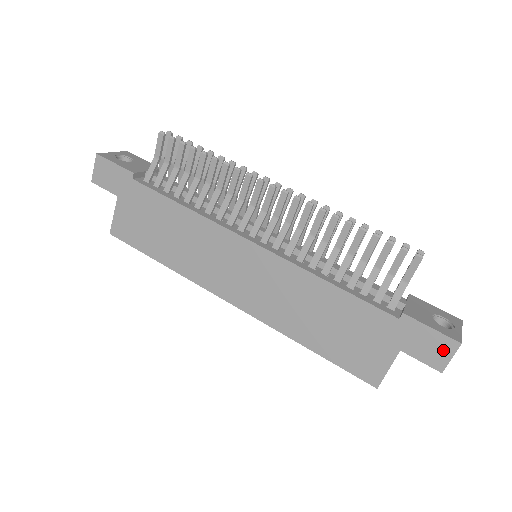
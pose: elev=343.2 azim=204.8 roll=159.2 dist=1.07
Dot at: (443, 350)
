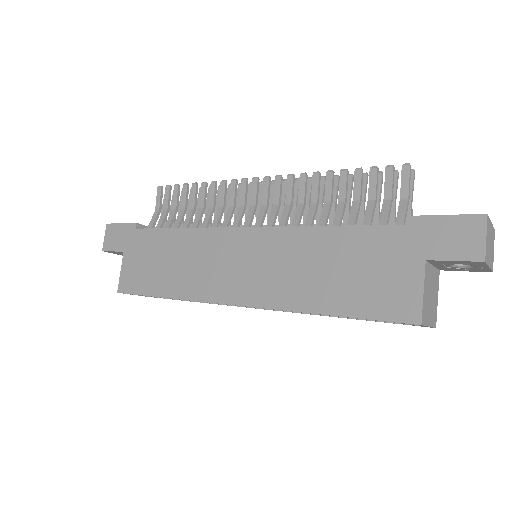
Dot at: (471, 233)
